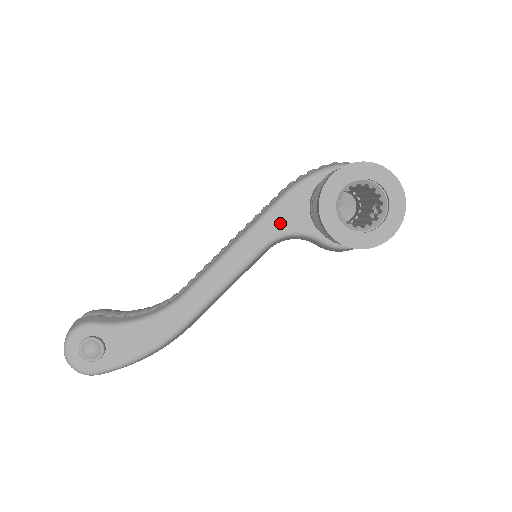
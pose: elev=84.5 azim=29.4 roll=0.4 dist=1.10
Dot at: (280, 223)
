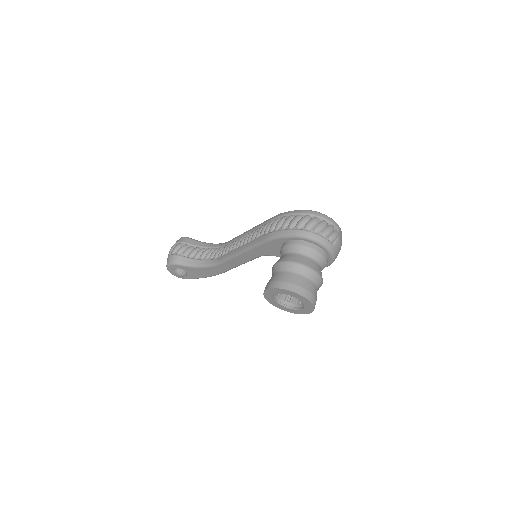
Dot at: (265, 251)
